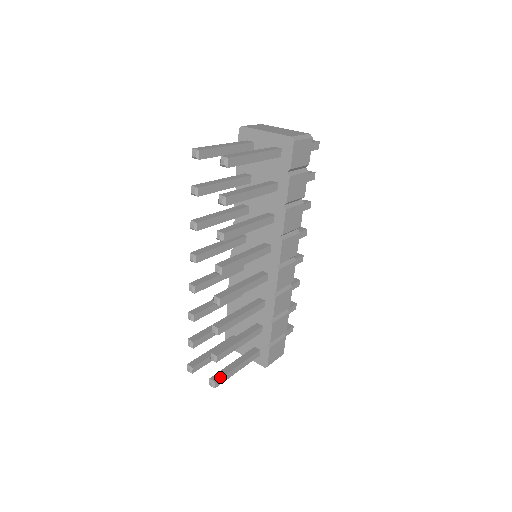
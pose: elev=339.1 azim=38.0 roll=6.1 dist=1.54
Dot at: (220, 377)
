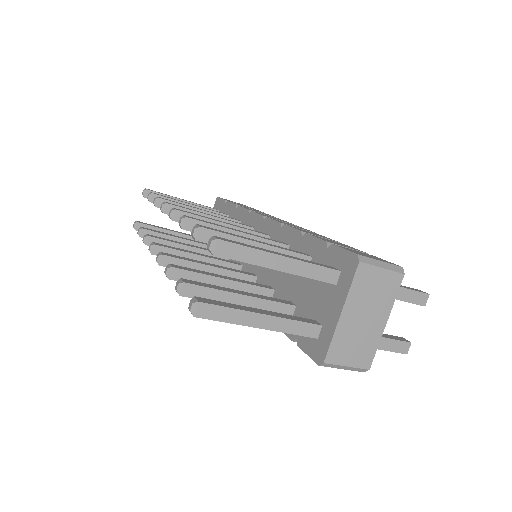
Dot at: occluded
